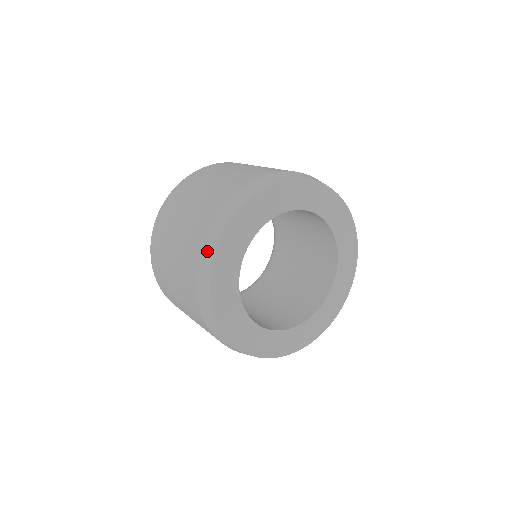
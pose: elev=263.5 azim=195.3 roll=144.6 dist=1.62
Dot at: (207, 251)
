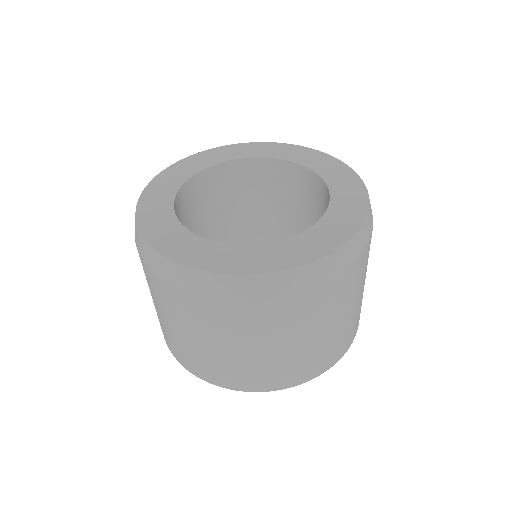
Dot at: (136, 235)
